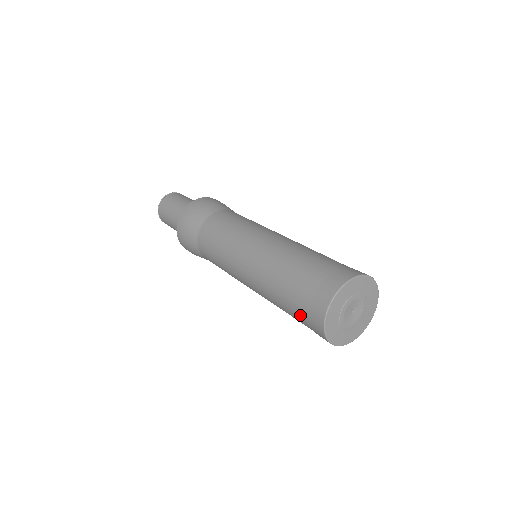
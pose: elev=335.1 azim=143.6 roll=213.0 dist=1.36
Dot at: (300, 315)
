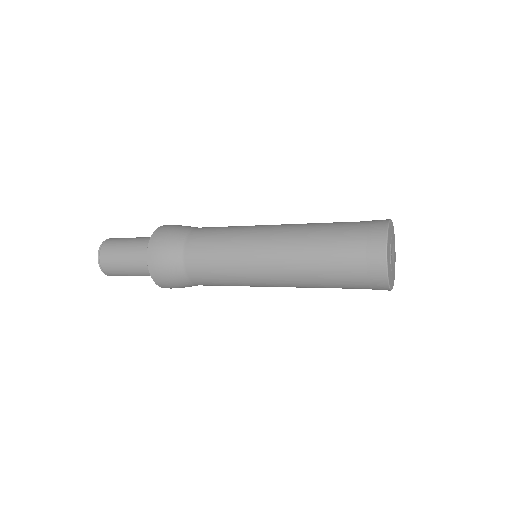
Dot at: (351, 252)
